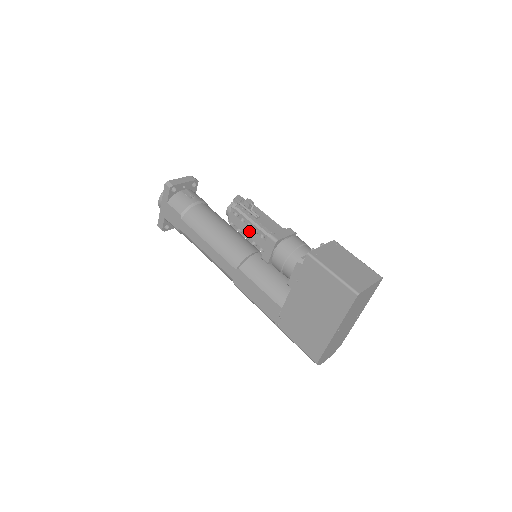
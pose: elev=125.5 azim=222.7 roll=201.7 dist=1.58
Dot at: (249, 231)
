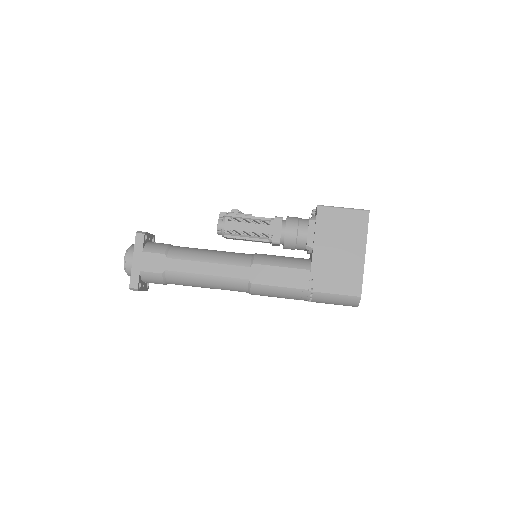
Dot at: (251, 226)
